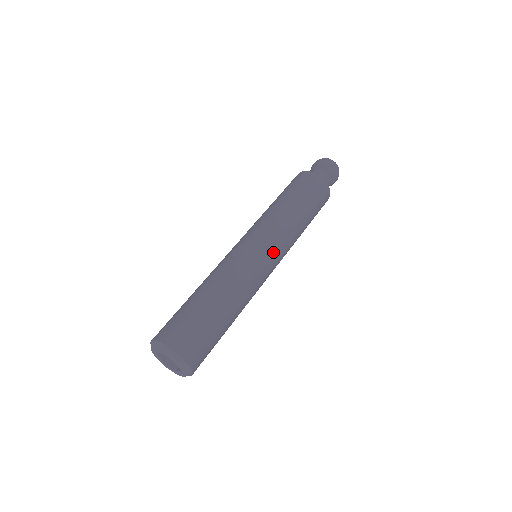
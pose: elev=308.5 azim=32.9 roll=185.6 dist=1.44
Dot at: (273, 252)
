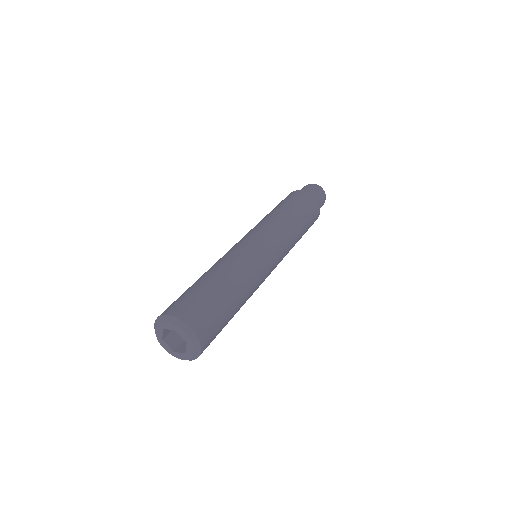
Dot at: (267, 240)
